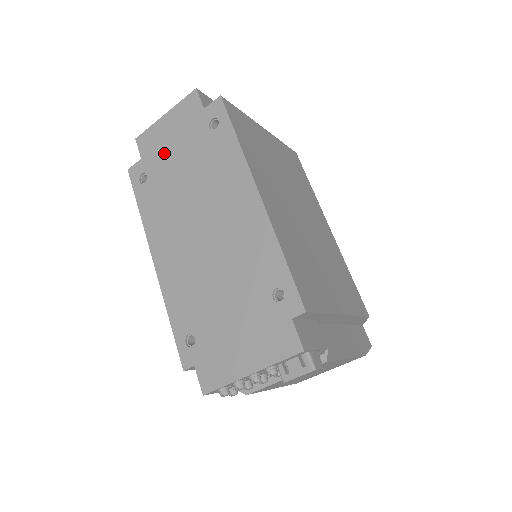
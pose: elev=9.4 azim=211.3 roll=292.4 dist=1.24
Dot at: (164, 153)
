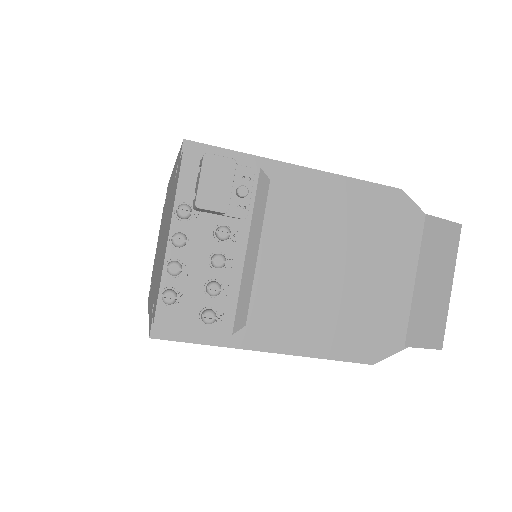
Dot at: occluded
